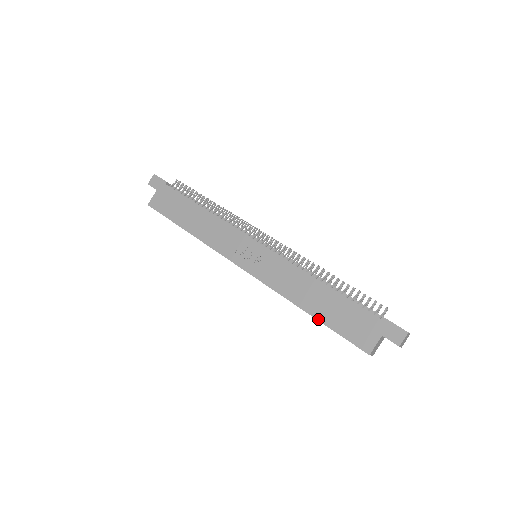
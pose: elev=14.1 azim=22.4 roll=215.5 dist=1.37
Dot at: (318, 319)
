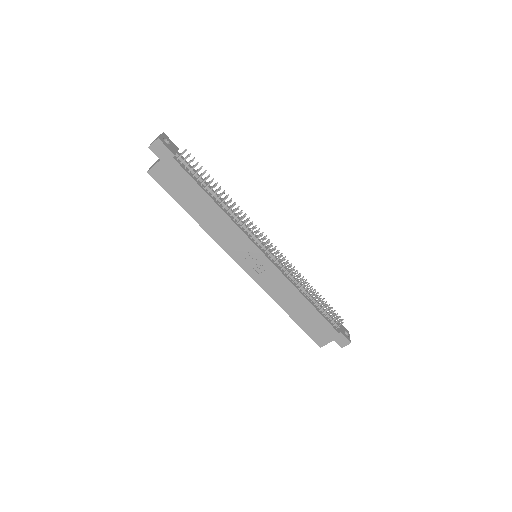
Dot at: (294, 320)
